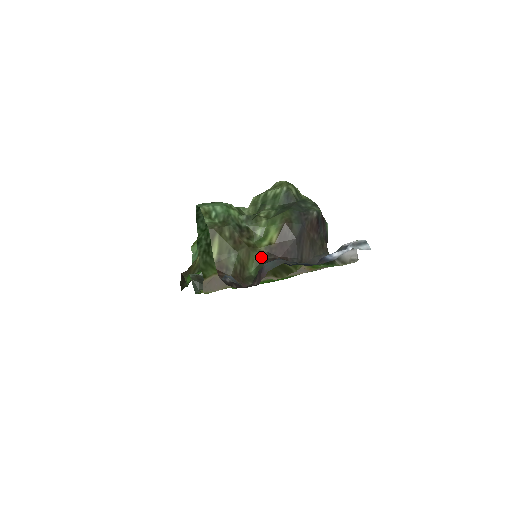
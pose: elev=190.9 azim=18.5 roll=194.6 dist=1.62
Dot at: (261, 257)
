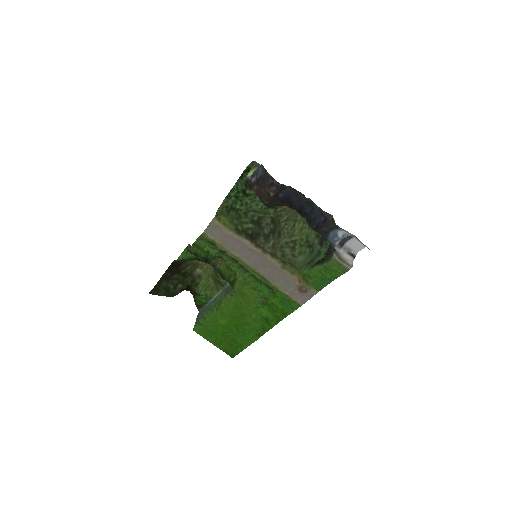
Dot at: occluded
